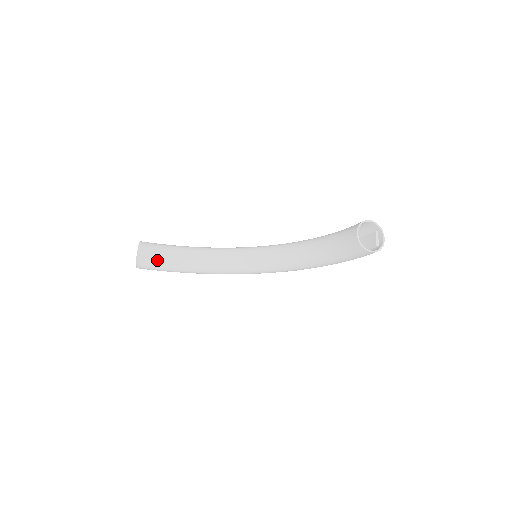
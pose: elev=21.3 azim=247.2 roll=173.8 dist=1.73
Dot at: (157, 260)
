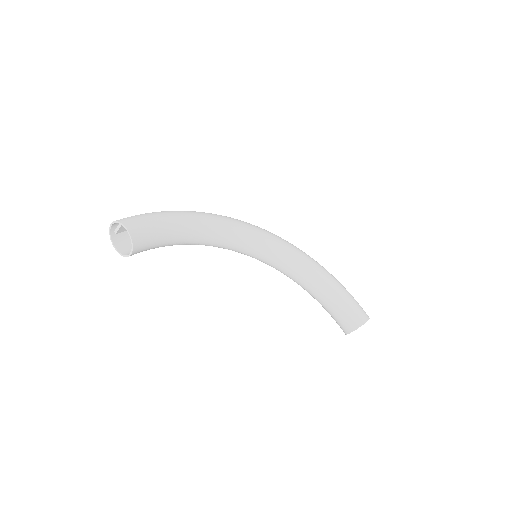
Dot at: (146, 250)
